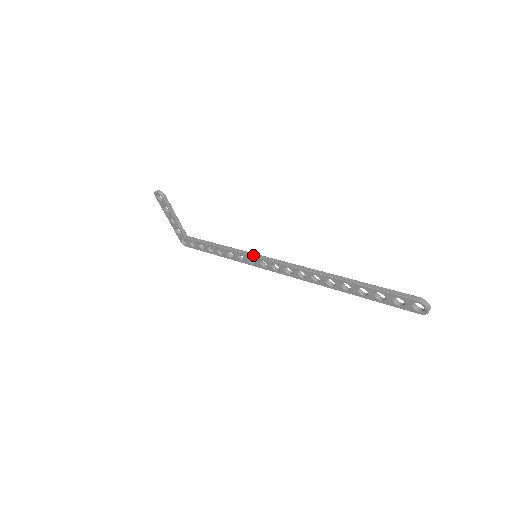
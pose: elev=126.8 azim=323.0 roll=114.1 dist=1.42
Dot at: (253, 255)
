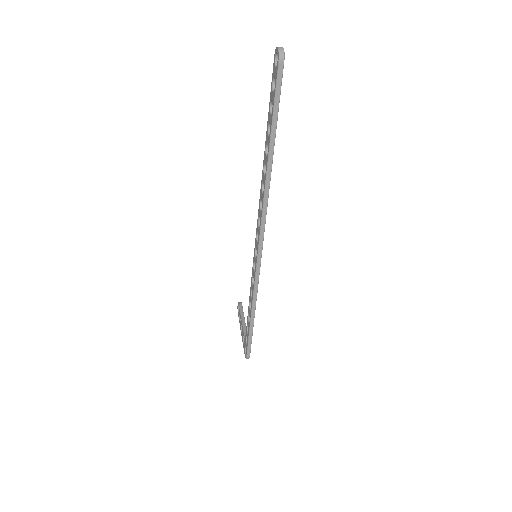
Dot at: occluded
